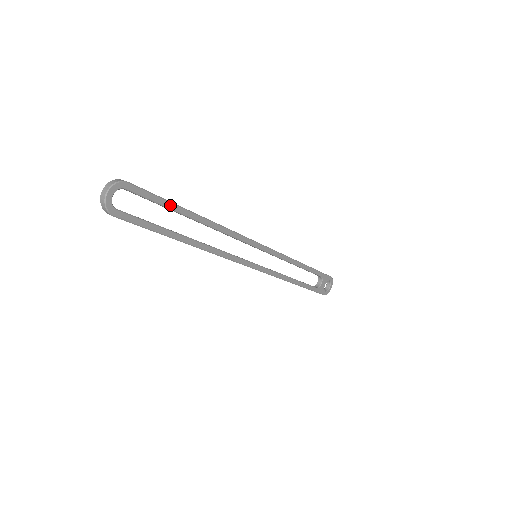
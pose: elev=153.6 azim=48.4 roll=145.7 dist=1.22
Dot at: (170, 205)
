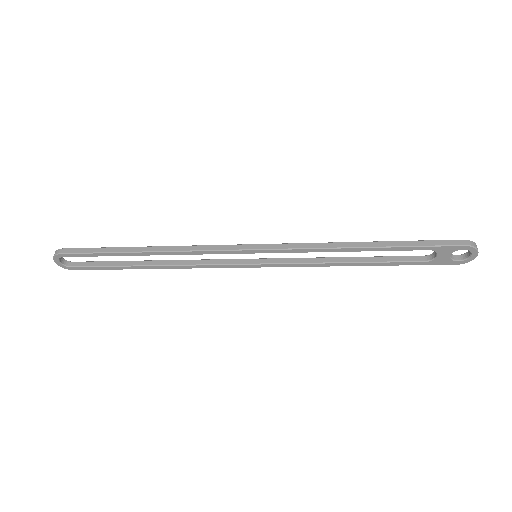
Dot at: (106, 254)
